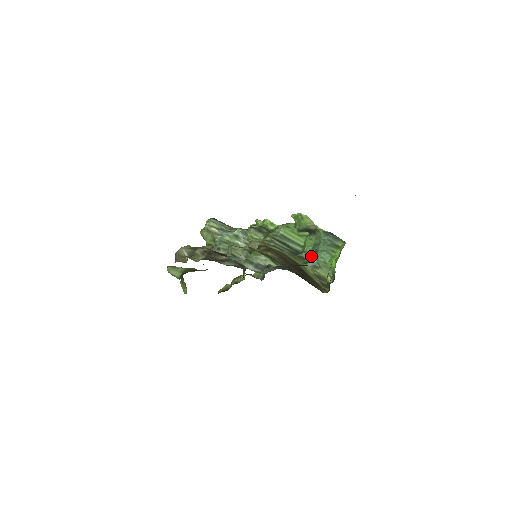
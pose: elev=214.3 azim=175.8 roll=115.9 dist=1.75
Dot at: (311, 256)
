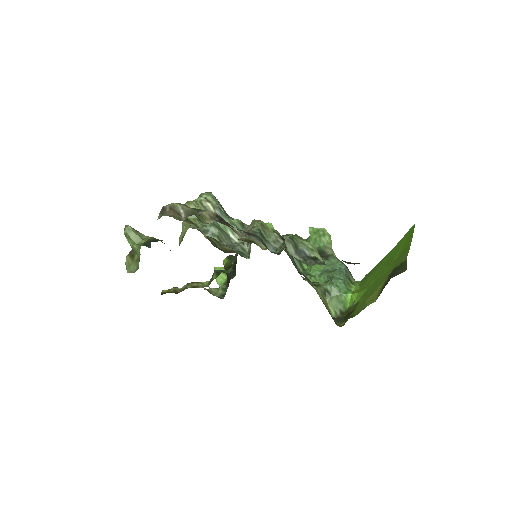
Dot at: occluded
